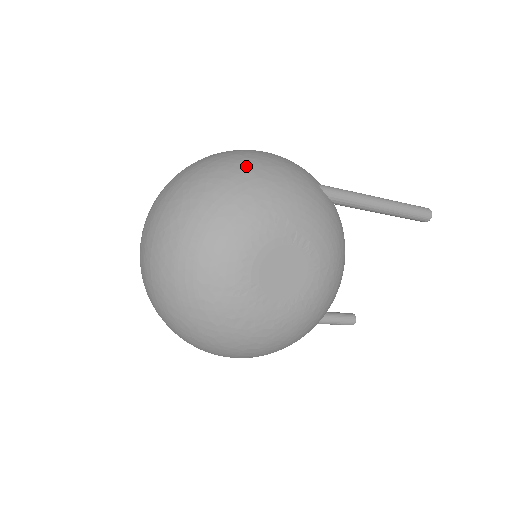
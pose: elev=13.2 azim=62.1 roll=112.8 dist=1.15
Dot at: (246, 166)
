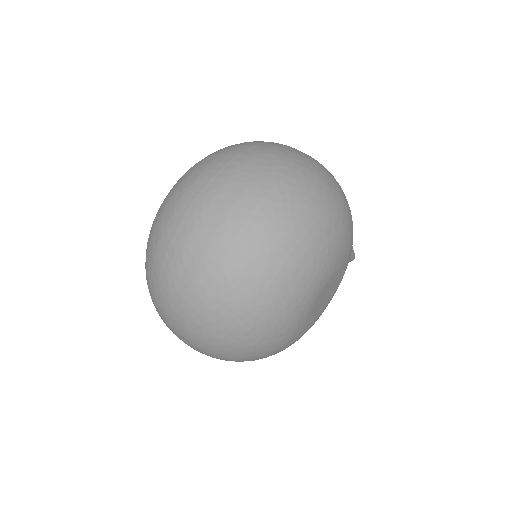
Dot at: (335, 186)
